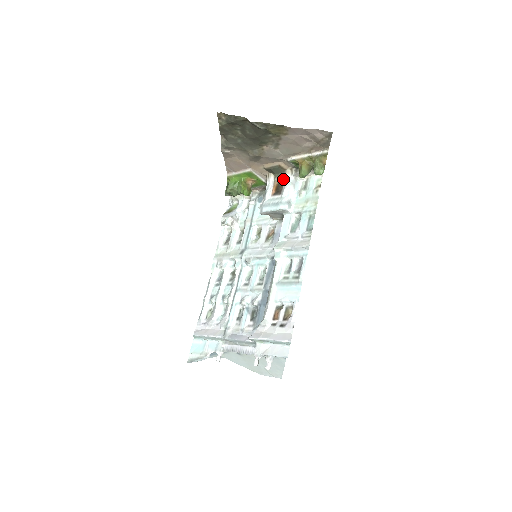
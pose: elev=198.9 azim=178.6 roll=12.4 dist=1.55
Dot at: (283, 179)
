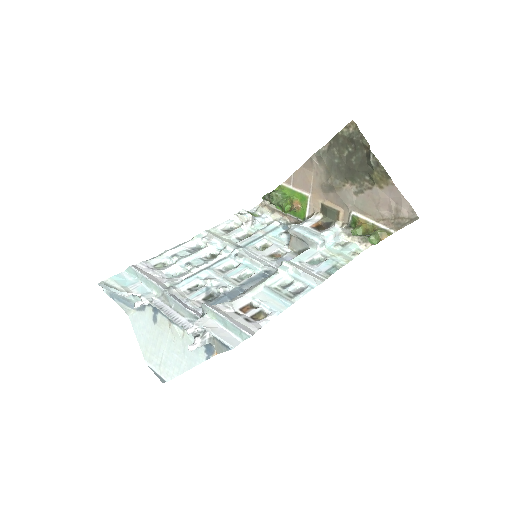
Dot at: (328, 225)
